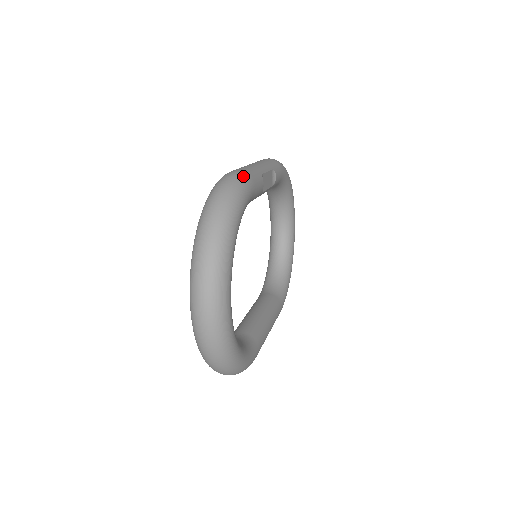
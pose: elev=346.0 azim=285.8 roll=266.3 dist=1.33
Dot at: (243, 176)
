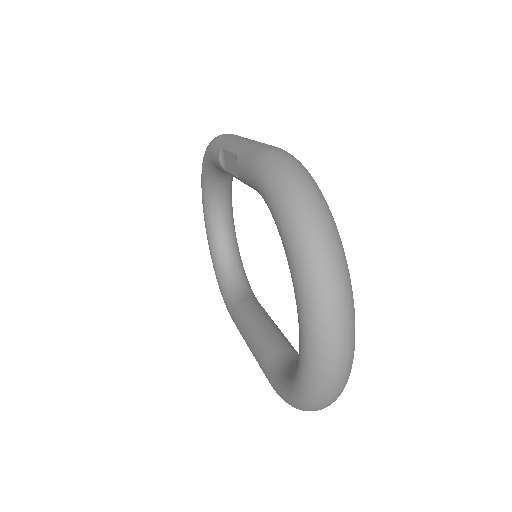
Dot at: (289, 153)
